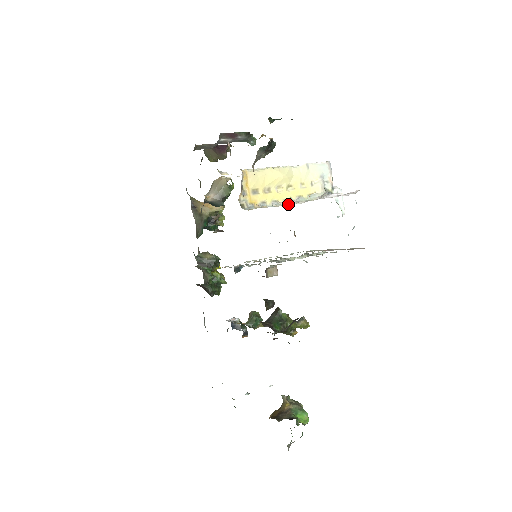
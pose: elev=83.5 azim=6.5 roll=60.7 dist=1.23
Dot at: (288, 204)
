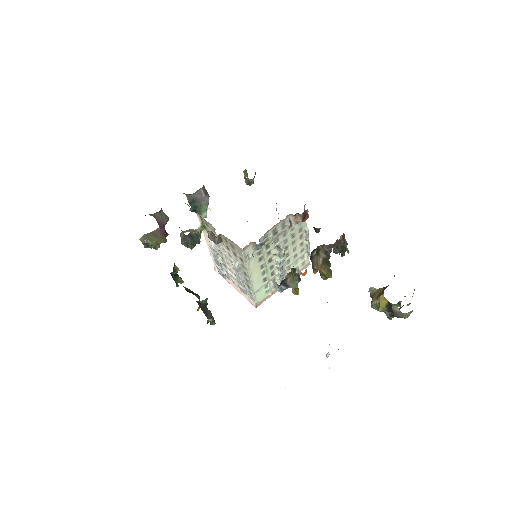
Dot at: occluded
